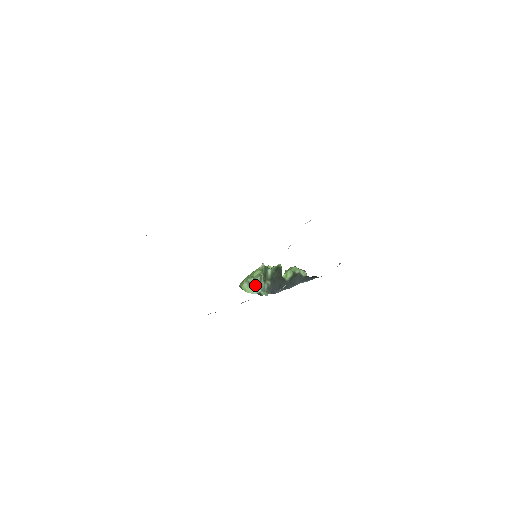
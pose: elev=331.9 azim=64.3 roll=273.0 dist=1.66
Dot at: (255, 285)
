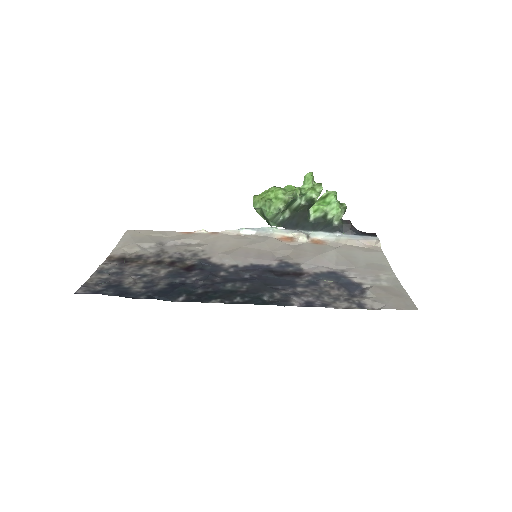
Dot at: (267, 217)
